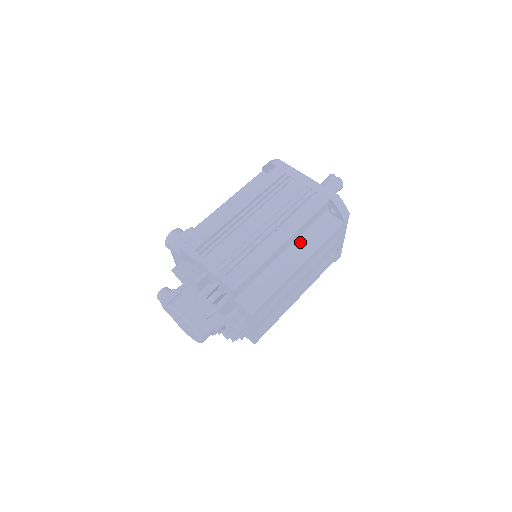
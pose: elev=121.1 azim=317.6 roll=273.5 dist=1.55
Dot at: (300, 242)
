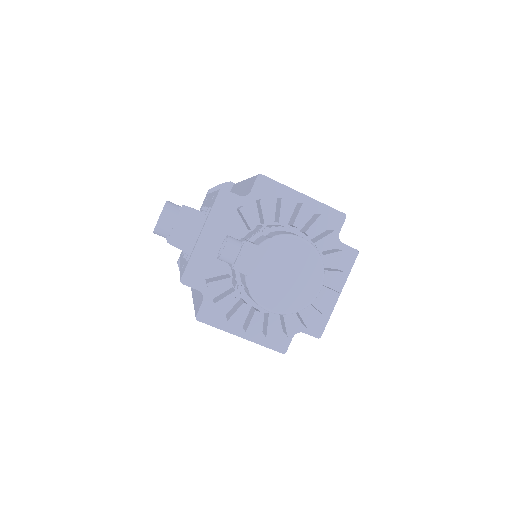
Dot at: occluded
